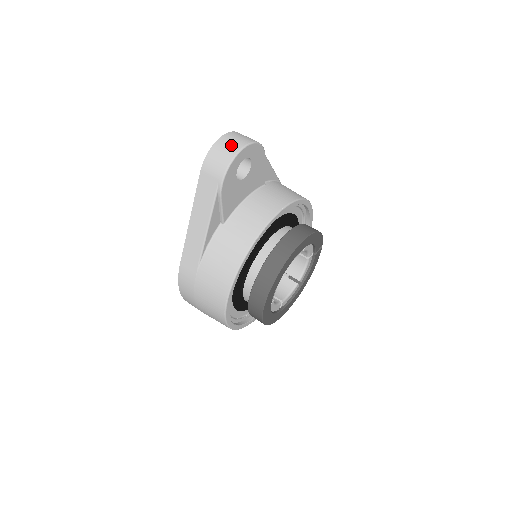
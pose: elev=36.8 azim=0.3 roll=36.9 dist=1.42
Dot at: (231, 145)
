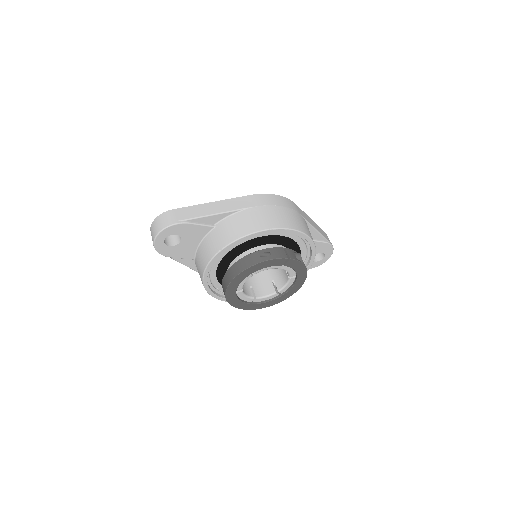
Dot at: (153, 234)
